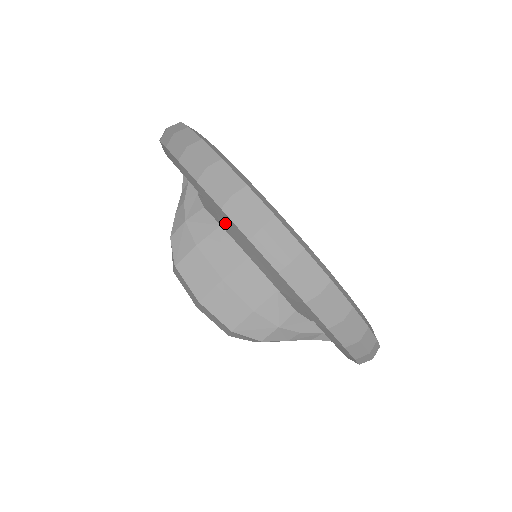
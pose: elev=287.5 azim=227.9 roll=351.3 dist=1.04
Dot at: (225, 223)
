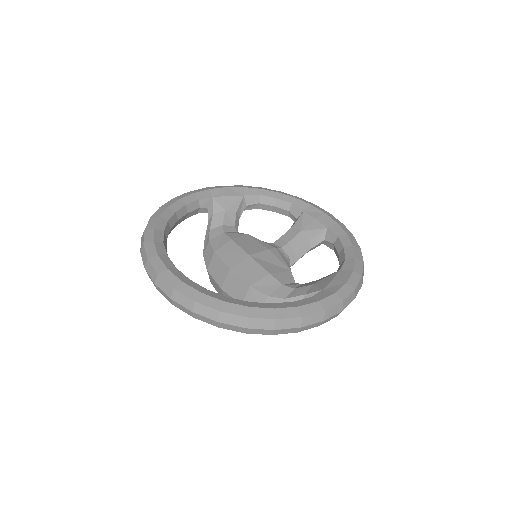
Dot at: (222, 246)
